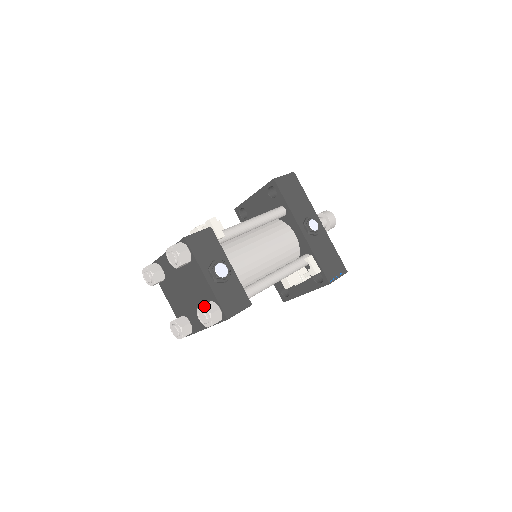
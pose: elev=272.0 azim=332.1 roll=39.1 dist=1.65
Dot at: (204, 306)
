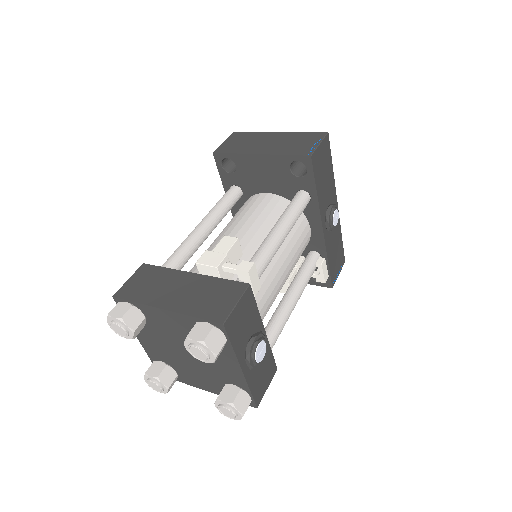
Dot at: (234, 404)
